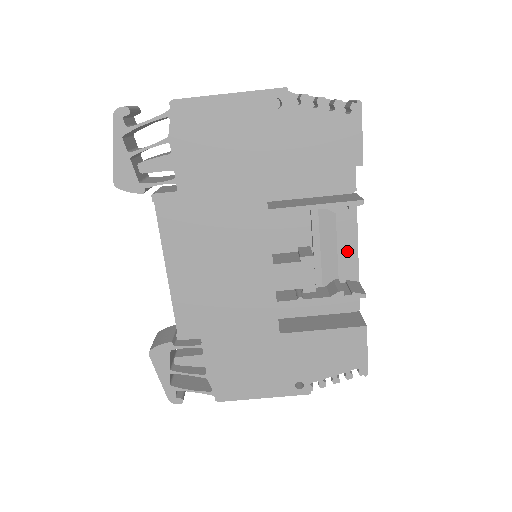
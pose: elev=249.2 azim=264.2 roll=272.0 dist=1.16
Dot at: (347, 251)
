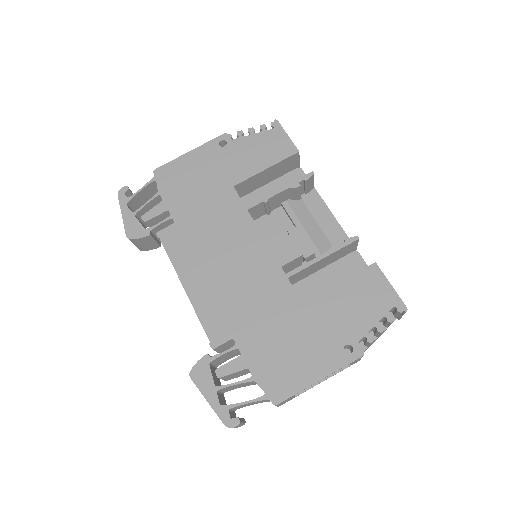
Dot at: (330, 227)
